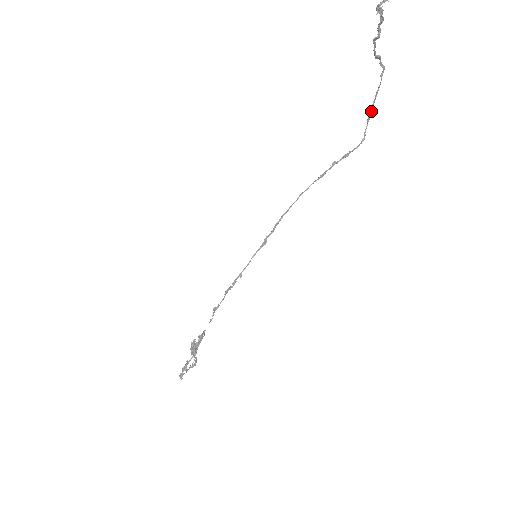
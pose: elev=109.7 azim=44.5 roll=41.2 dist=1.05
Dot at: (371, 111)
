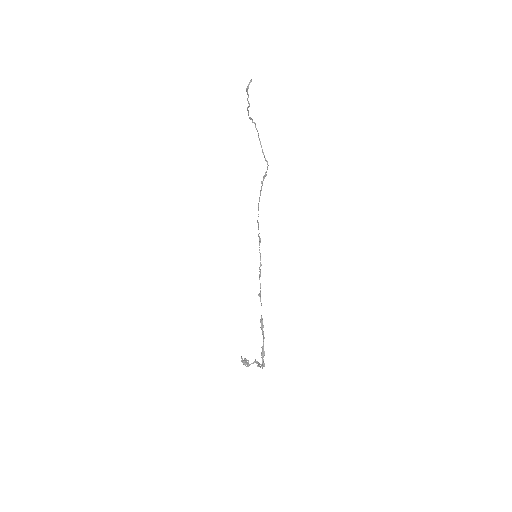
Dot at: occluded
